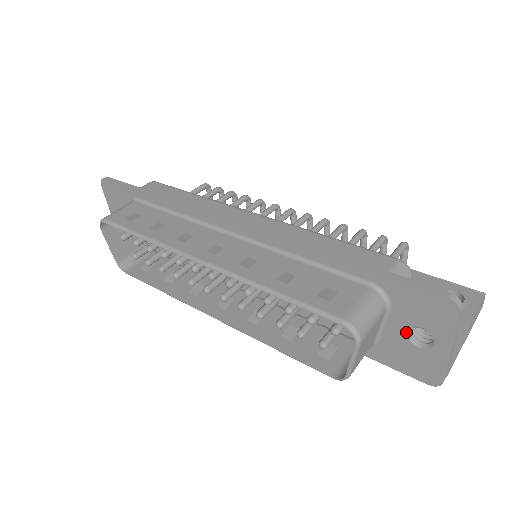
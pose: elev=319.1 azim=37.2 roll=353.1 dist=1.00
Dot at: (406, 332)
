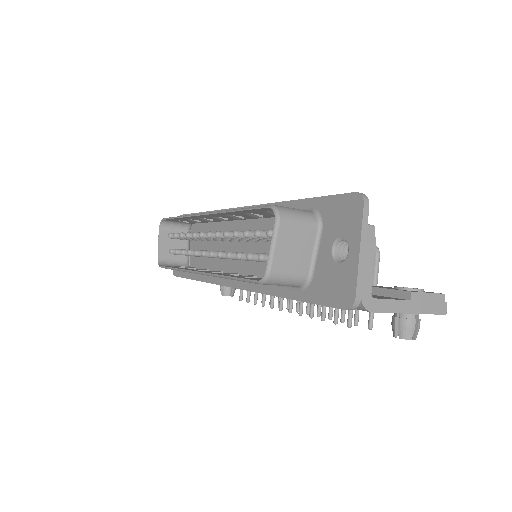
Dot at: (331, 250)
